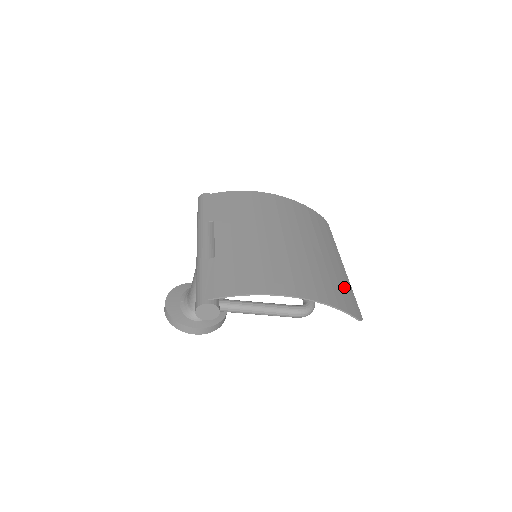
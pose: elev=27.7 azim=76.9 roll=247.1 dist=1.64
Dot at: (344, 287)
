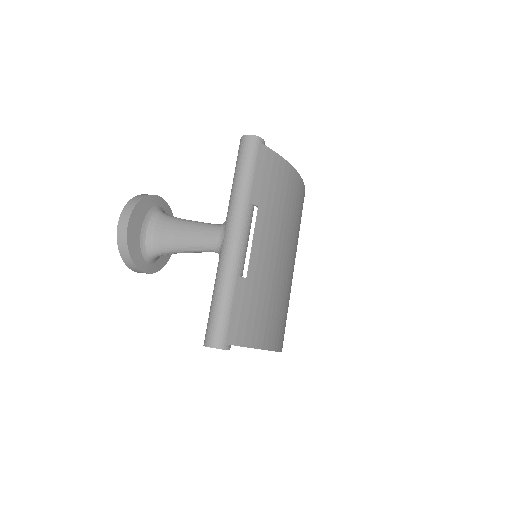
Dot at: occluded
